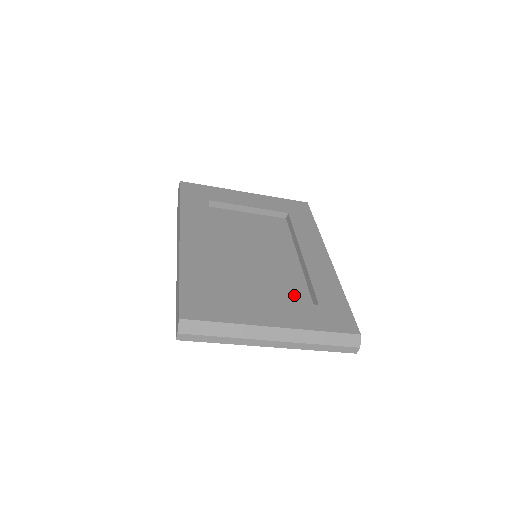
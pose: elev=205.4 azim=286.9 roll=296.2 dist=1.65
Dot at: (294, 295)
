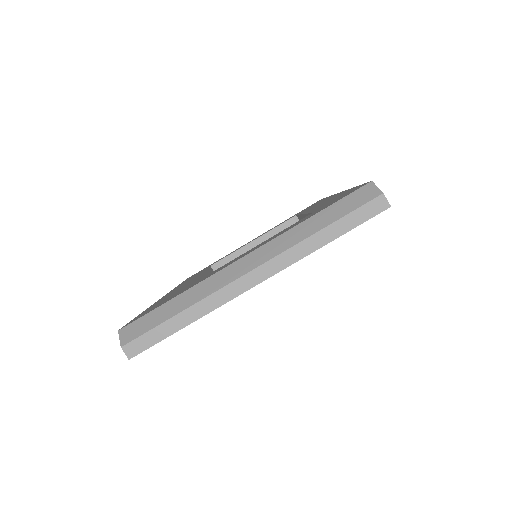
Dot at: occluded
